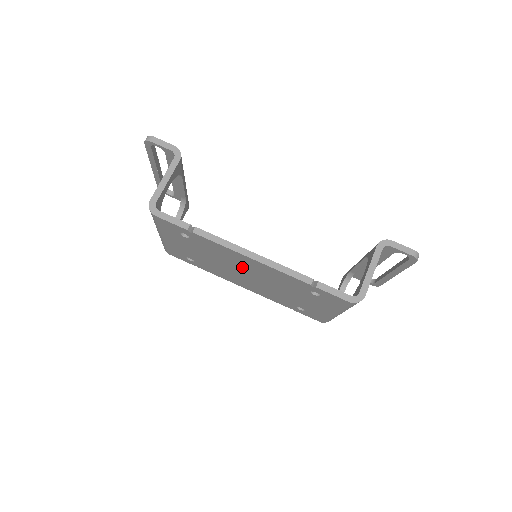
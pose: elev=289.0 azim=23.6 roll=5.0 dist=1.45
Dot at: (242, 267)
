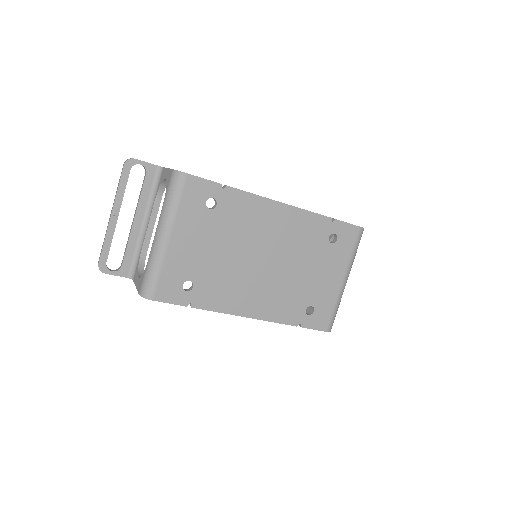
Dot at: (264, 240)
